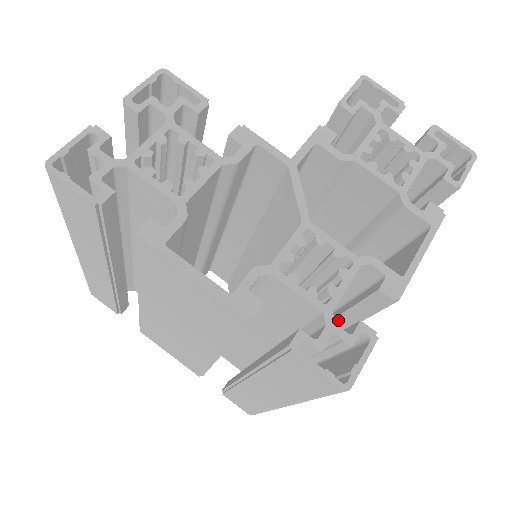
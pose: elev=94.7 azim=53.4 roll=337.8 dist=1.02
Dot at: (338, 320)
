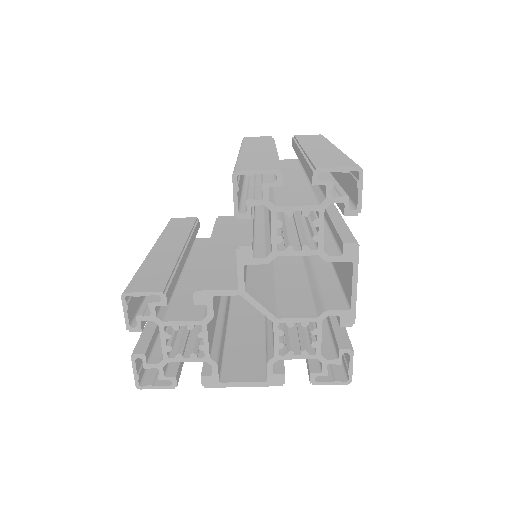
Dot at: occluded
